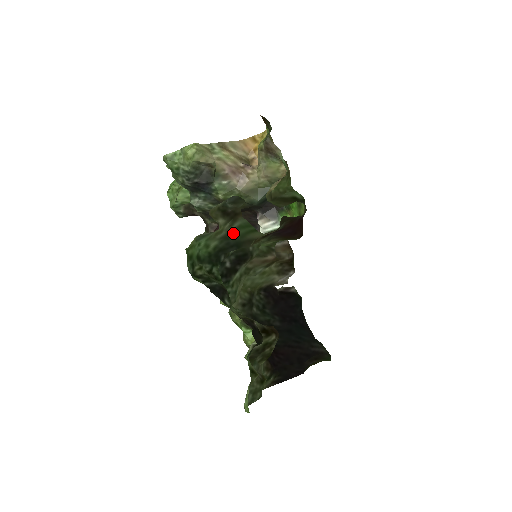
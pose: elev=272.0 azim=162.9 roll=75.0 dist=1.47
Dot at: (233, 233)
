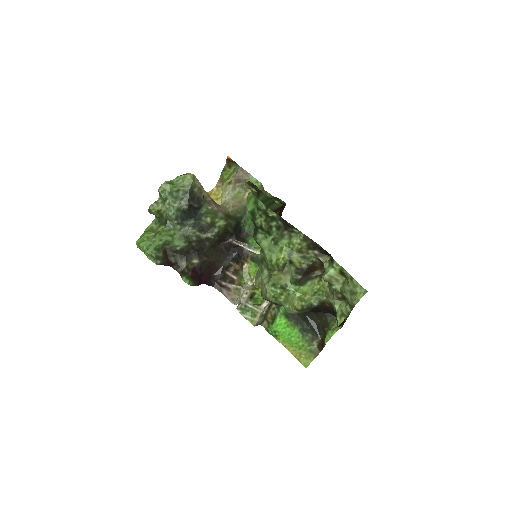
Dot at: occluded
